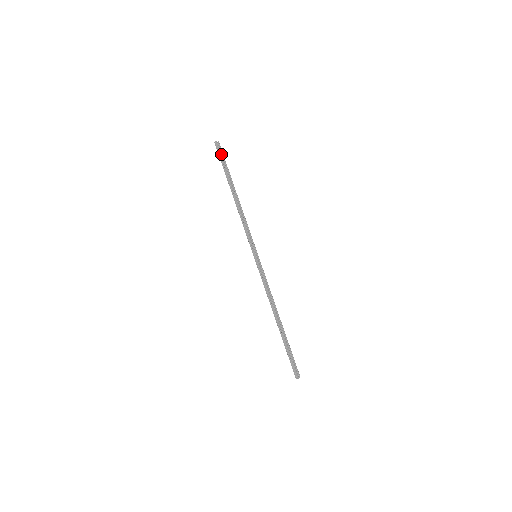
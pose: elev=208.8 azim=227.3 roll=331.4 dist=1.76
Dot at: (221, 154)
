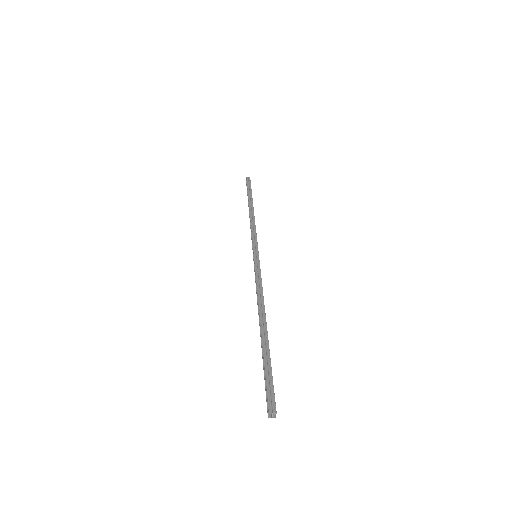
Dot at: occluded
